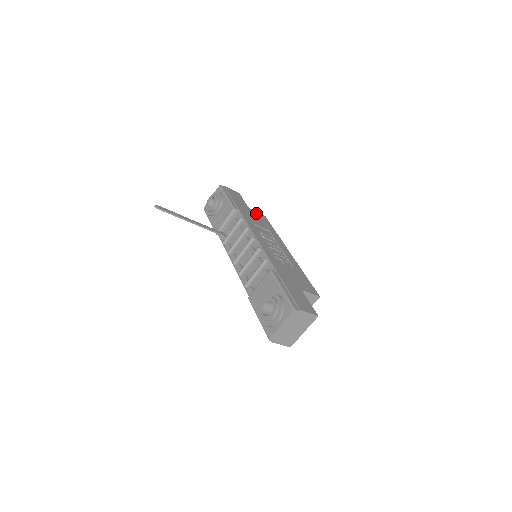
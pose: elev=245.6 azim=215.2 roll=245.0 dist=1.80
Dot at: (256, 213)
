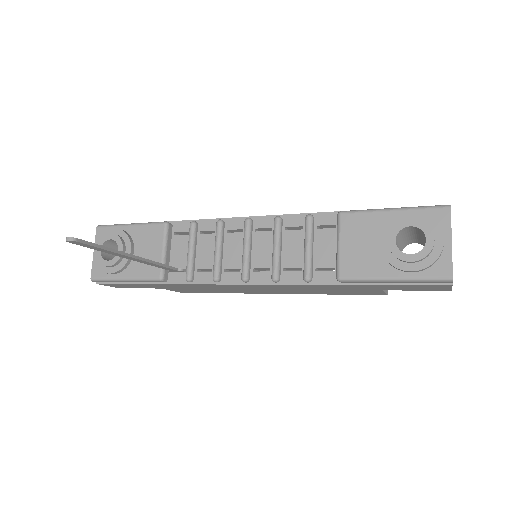
Dot at: occluded
